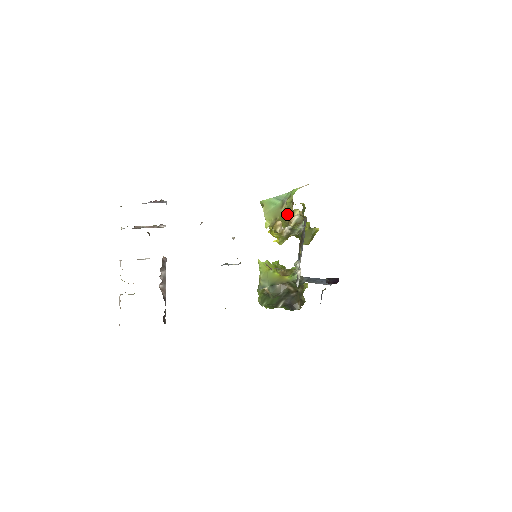
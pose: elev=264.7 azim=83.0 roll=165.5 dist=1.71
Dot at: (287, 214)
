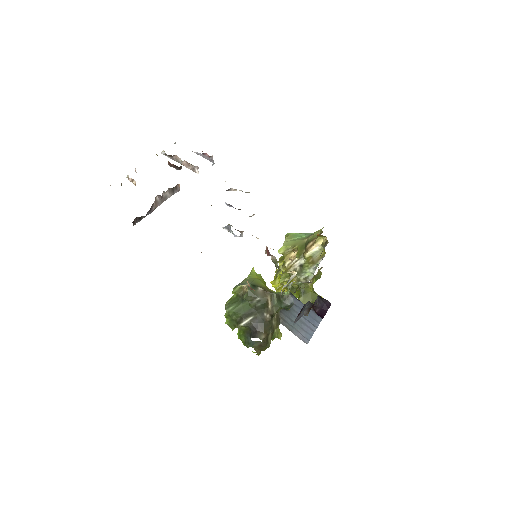
Dot at: (309, 242)
